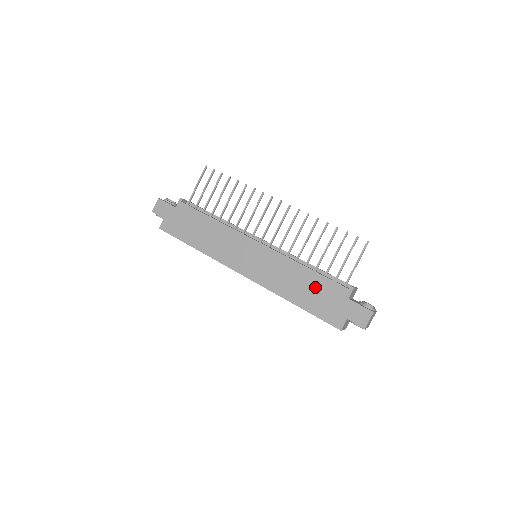
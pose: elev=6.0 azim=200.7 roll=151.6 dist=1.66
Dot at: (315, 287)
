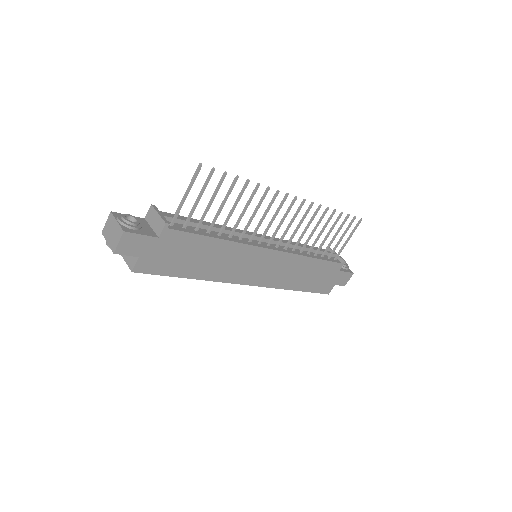
Dot at: (317, 271)
